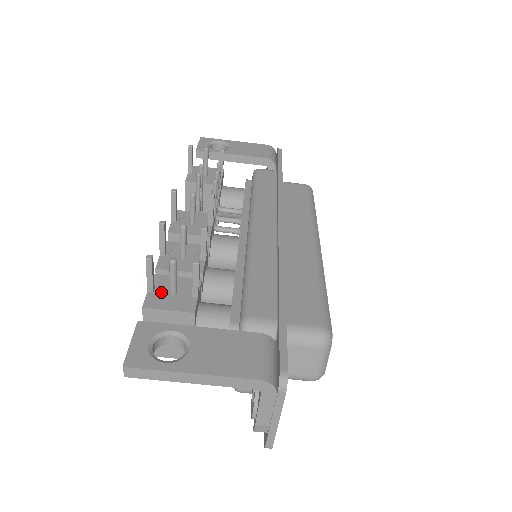
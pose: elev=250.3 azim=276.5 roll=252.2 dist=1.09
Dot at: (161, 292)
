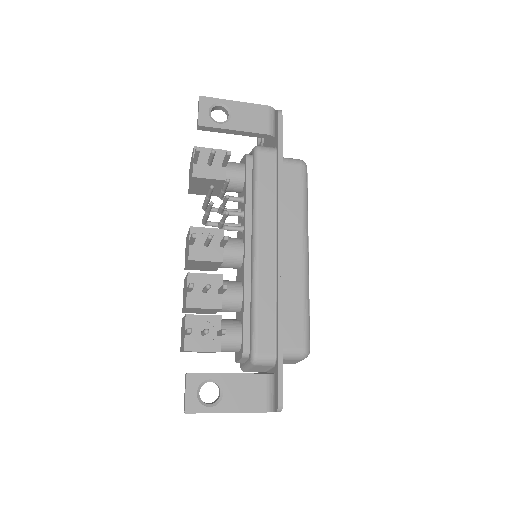
Dot at: (194, 333)
